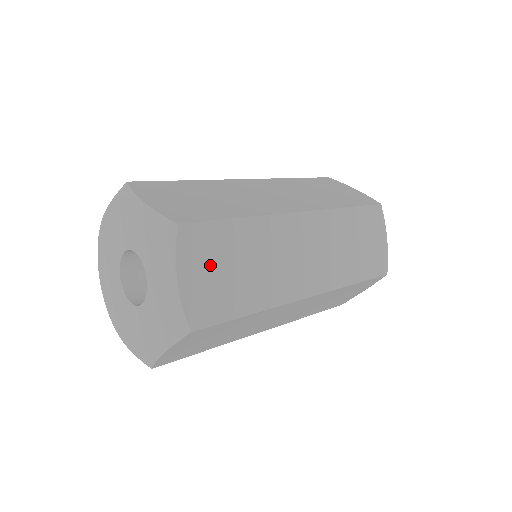
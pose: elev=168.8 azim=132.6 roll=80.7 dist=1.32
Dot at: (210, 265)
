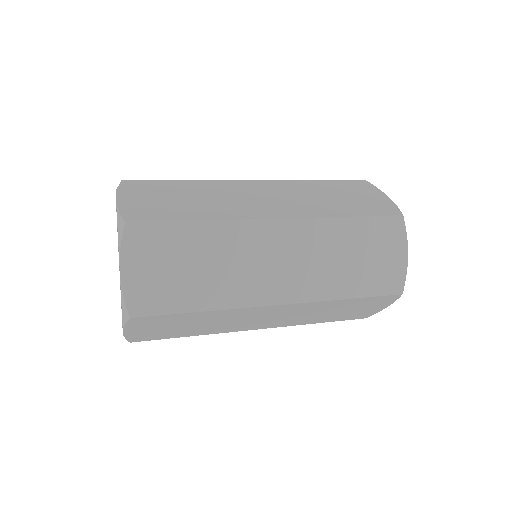
Dot at: (150, 196)
